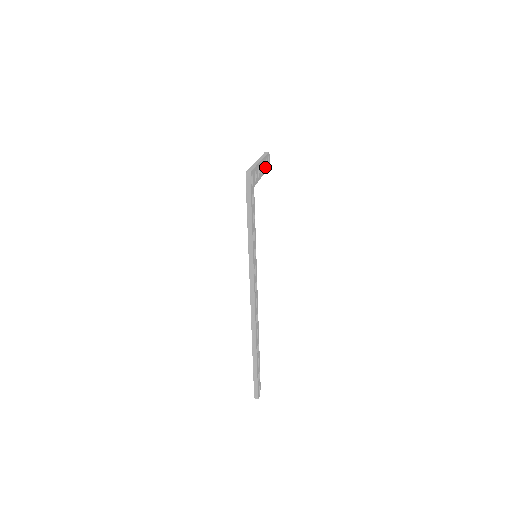
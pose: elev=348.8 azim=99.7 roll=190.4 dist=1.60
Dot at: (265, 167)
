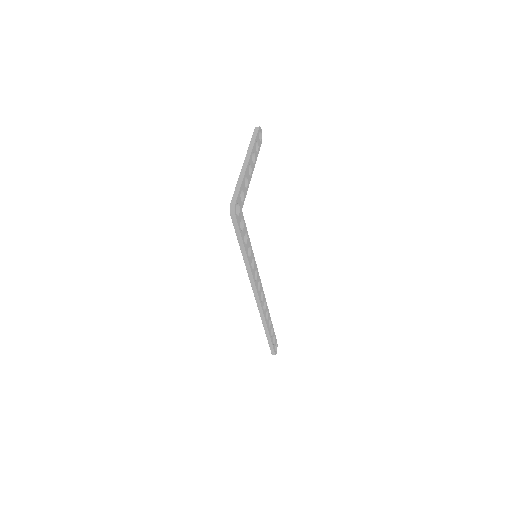
Dot at: (256, 154)
